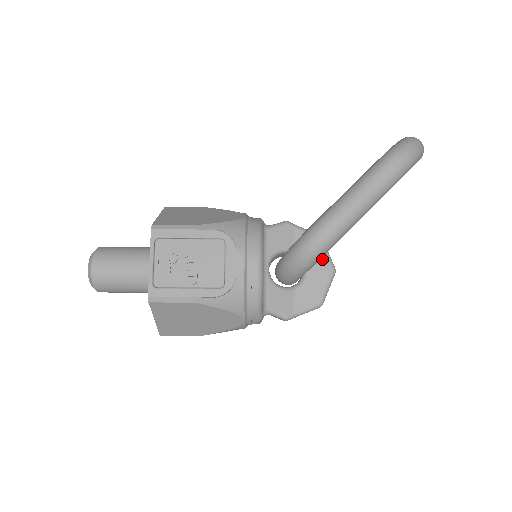
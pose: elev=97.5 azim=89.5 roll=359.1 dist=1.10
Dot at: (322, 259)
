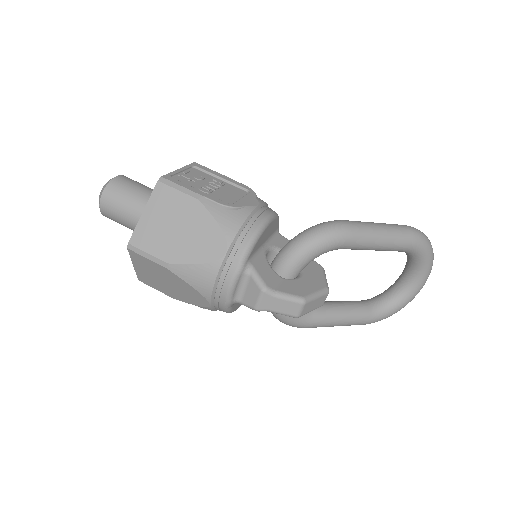
Dot at: (319, 277)
